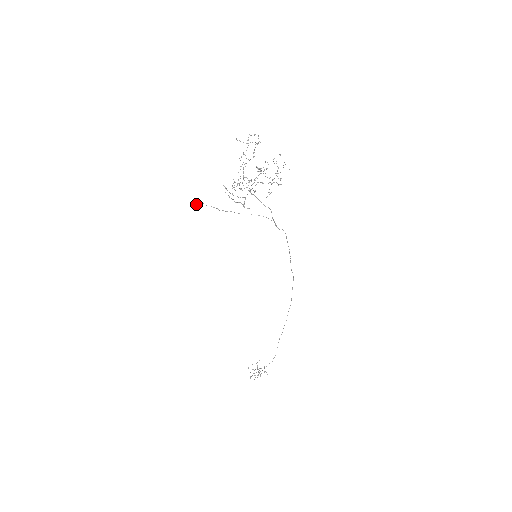
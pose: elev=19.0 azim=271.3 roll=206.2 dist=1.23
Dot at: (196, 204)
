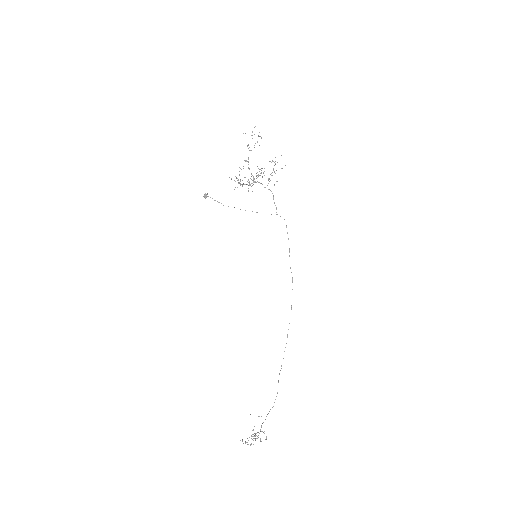
Dot at: (205, 194)
